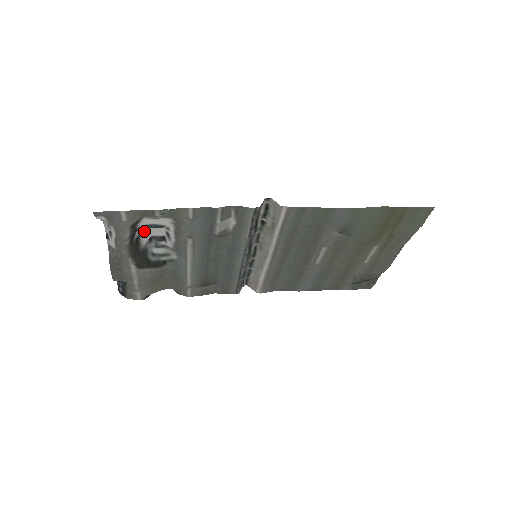
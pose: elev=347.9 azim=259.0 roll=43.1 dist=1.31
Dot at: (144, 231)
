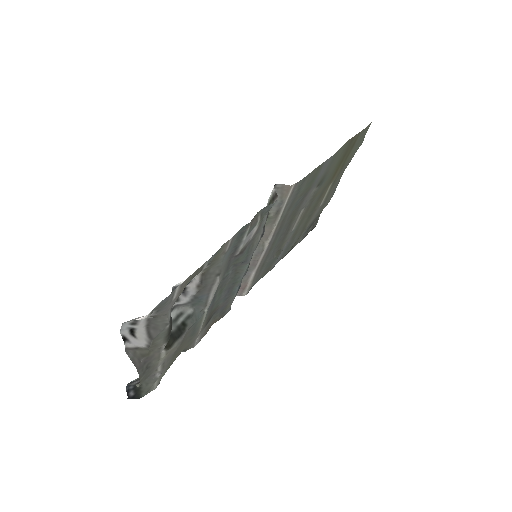
Dot at: occluded
